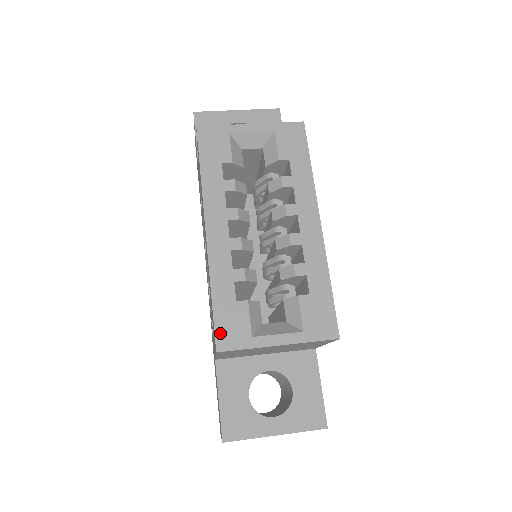
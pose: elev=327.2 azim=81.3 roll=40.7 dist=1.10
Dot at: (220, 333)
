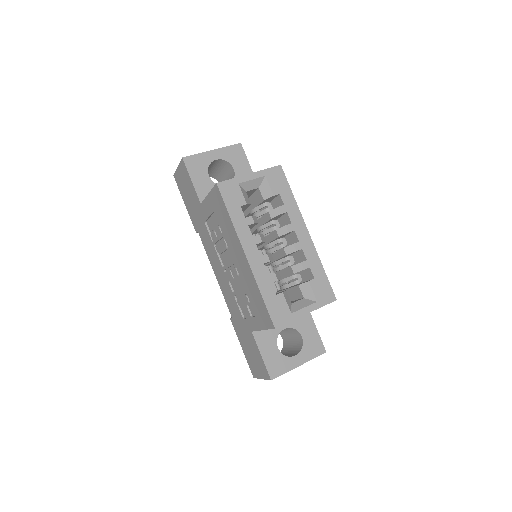
Dot at: (273, 316)
